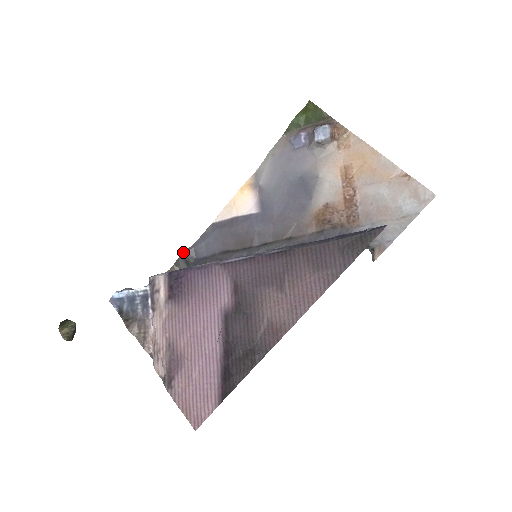
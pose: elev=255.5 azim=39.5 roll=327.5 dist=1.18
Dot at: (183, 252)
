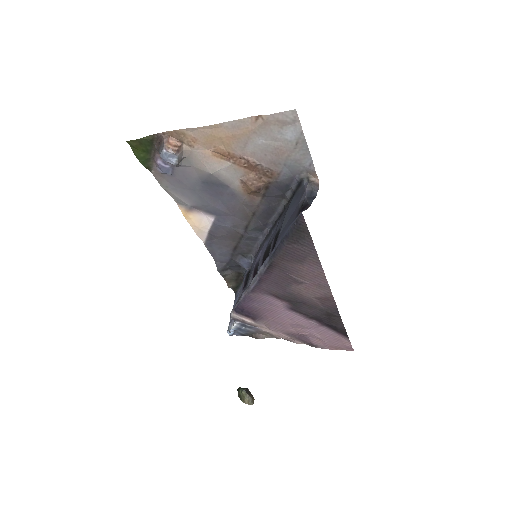
Dot at: occluded
